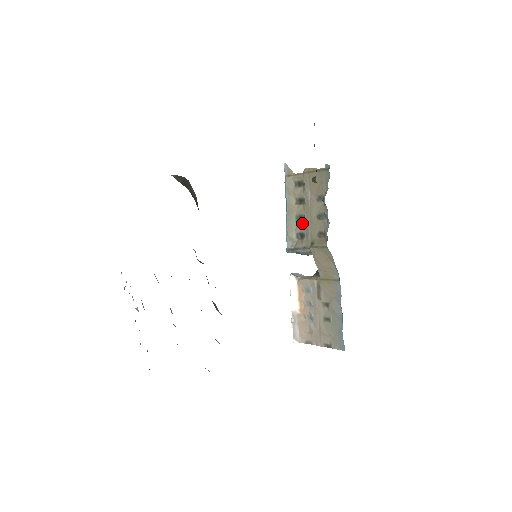
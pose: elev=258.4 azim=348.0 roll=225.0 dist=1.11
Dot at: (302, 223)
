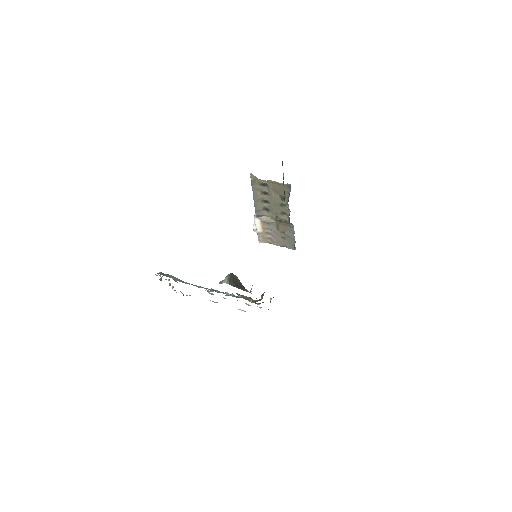
Dot at: (267, 205)
